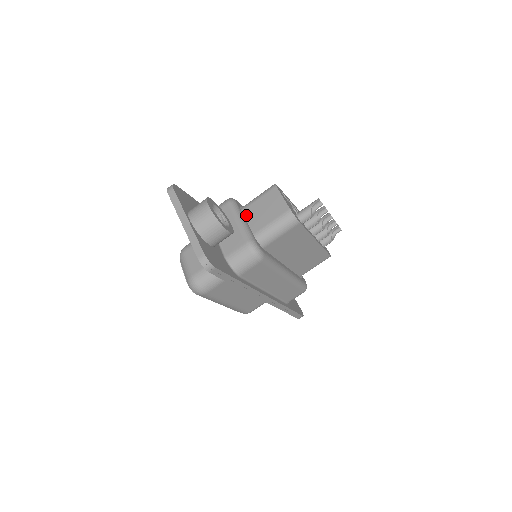
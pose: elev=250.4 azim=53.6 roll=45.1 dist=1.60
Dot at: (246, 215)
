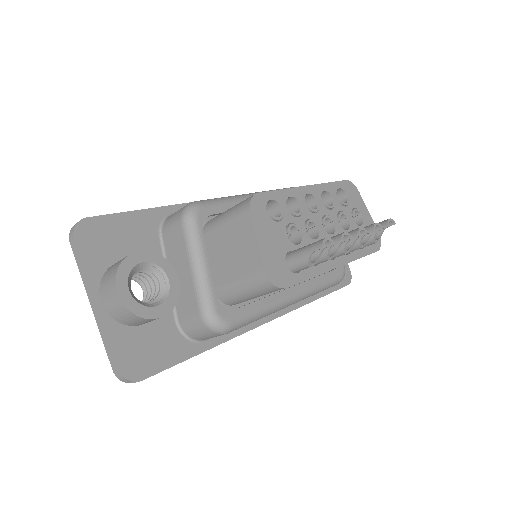
Dot at: (210, 246)
